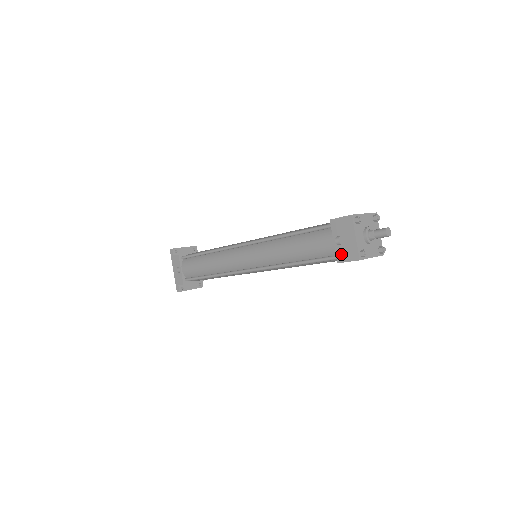
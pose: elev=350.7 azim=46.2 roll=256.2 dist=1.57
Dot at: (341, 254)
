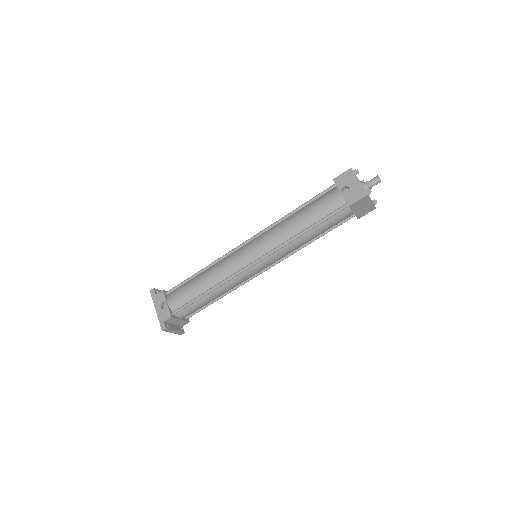
Dot at: (350, 198)
